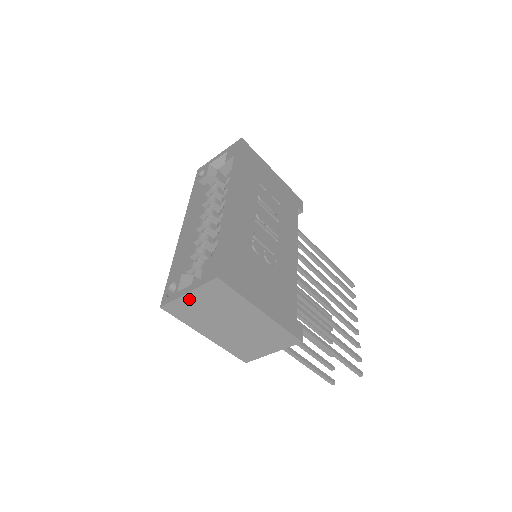
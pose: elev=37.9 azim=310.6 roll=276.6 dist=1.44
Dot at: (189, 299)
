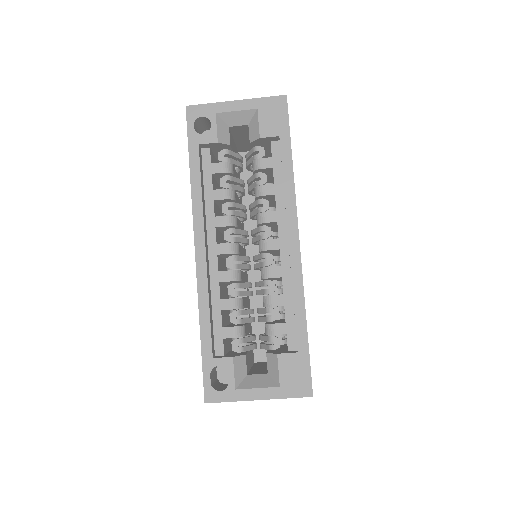
Dot at: occluded
